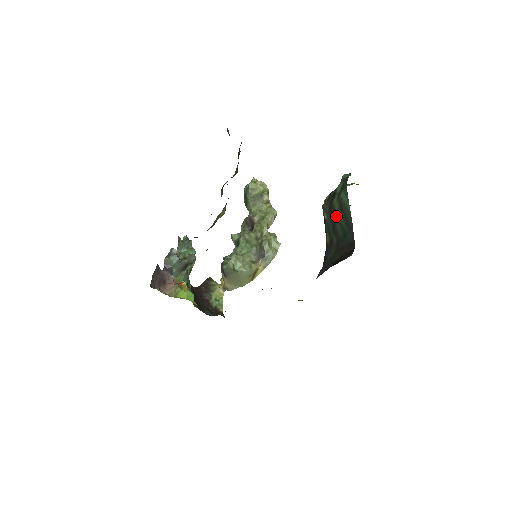
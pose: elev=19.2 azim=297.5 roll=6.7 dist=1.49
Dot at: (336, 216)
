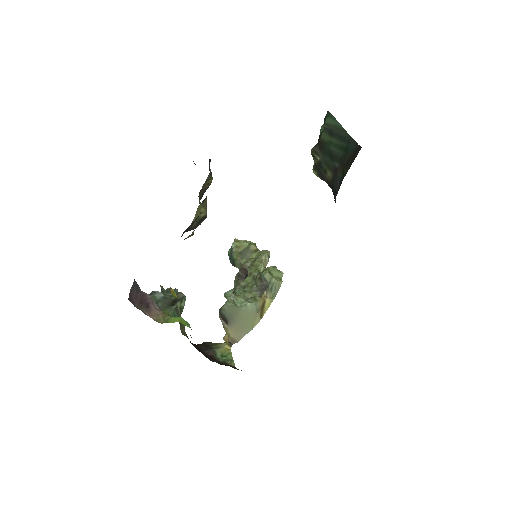
Dot at: (329, 144)
